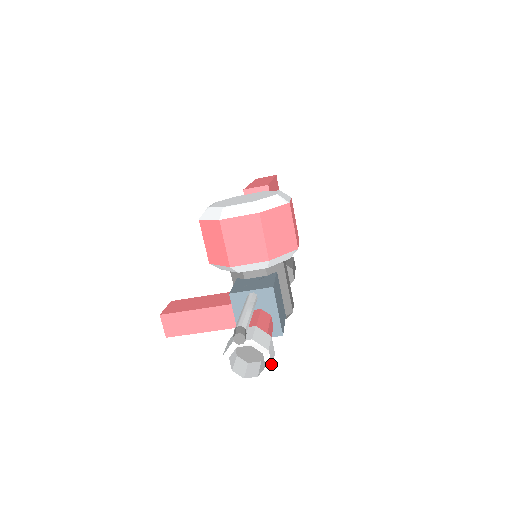
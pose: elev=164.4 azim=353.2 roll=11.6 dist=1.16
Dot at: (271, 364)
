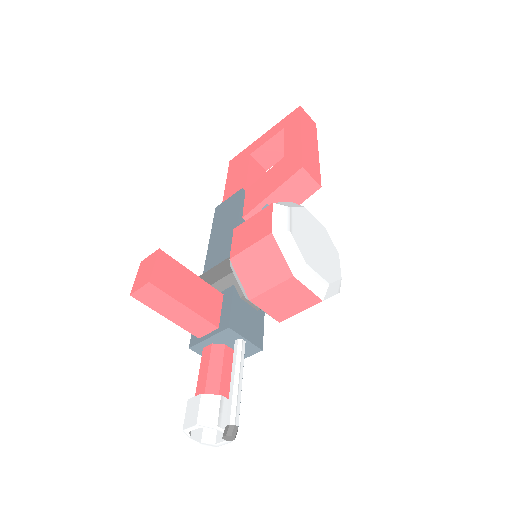
Dot at: occluded
